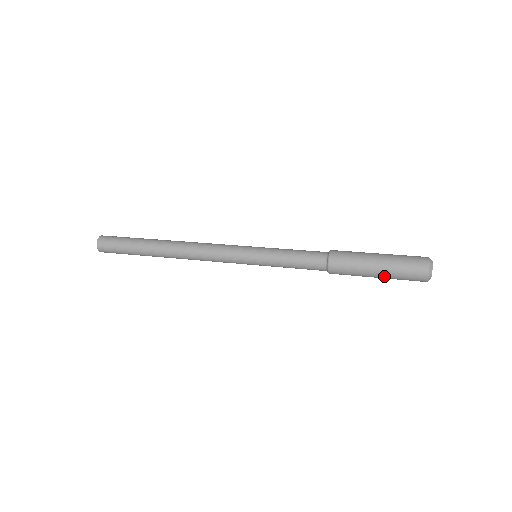
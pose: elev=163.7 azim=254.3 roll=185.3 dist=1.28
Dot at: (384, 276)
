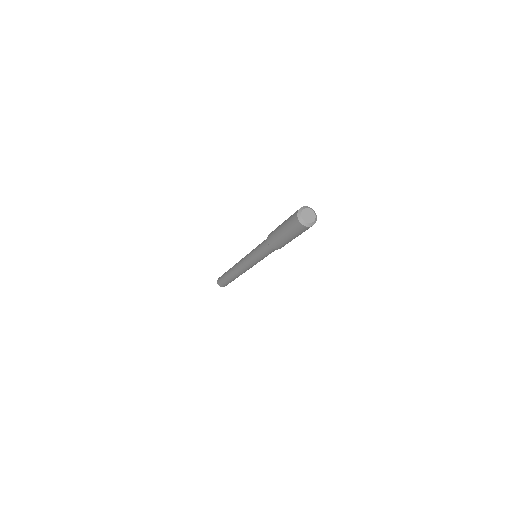
Dot at: (292, 237)
